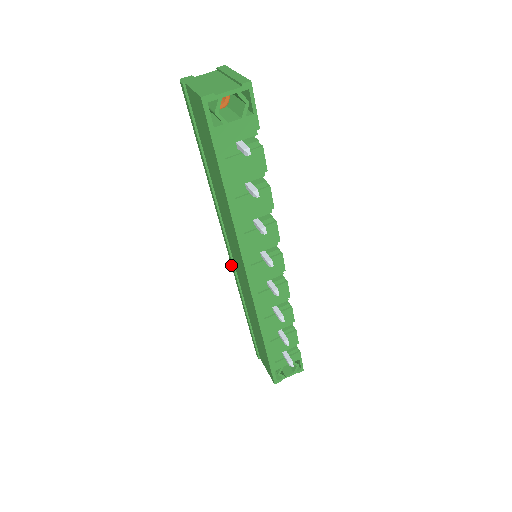
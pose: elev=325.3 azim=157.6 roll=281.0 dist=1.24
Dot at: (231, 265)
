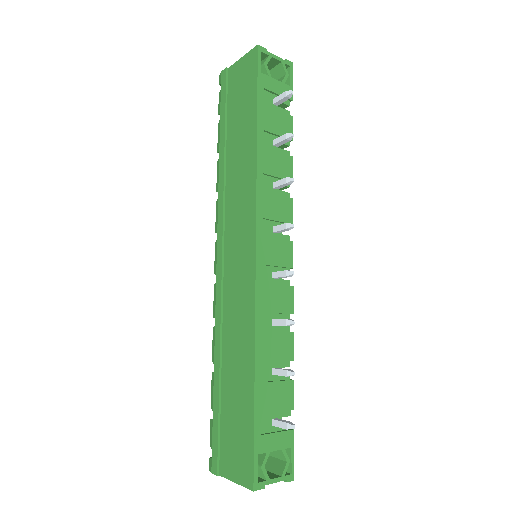
Dot at: (216, 281)
